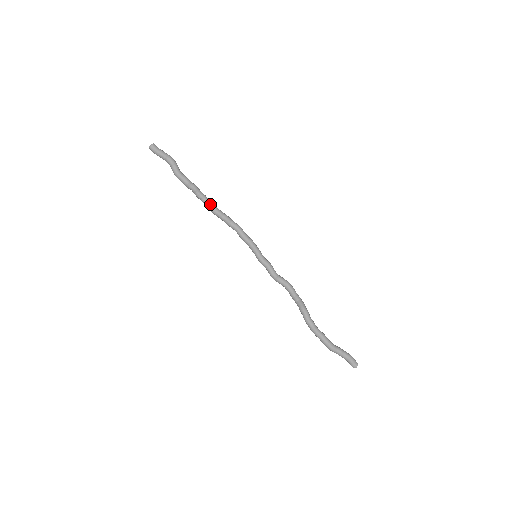
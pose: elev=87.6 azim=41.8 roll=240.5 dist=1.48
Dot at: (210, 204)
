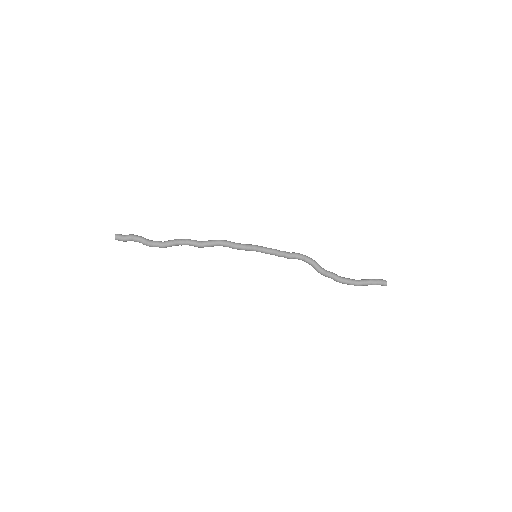
Dot at: occluded
